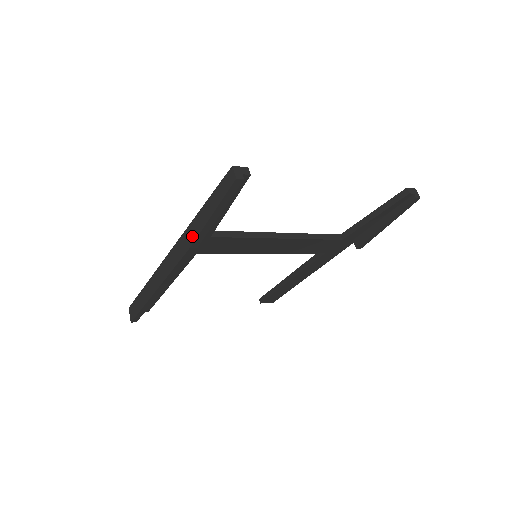
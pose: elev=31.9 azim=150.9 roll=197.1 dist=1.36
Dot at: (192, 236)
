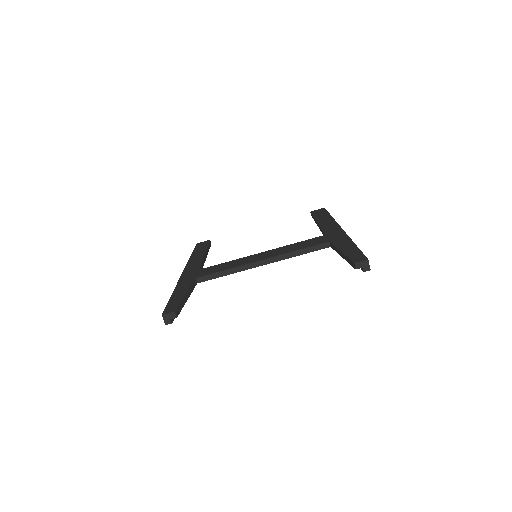
Dot at: occluded
